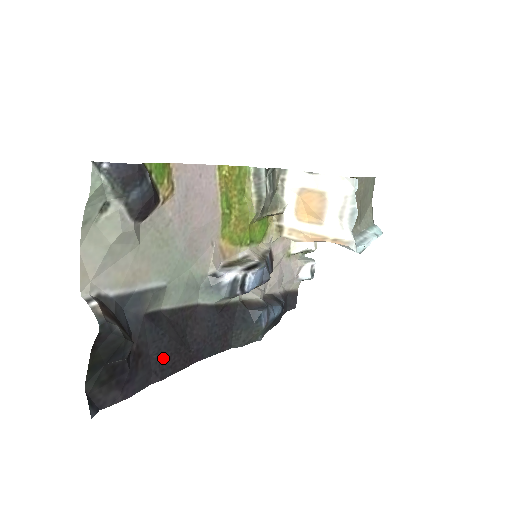
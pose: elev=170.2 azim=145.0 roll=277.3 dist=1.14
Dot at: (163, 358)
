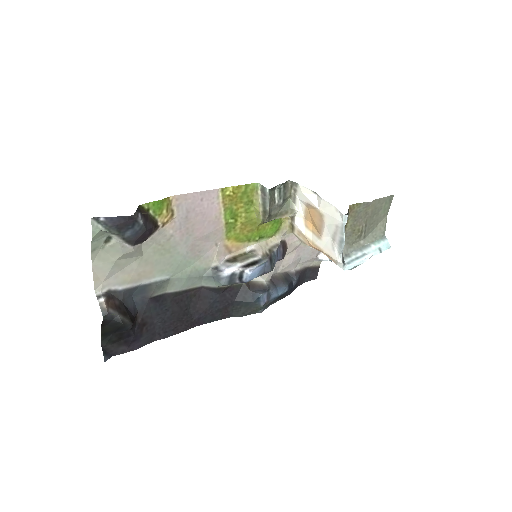
Dot at: (166, 324)
